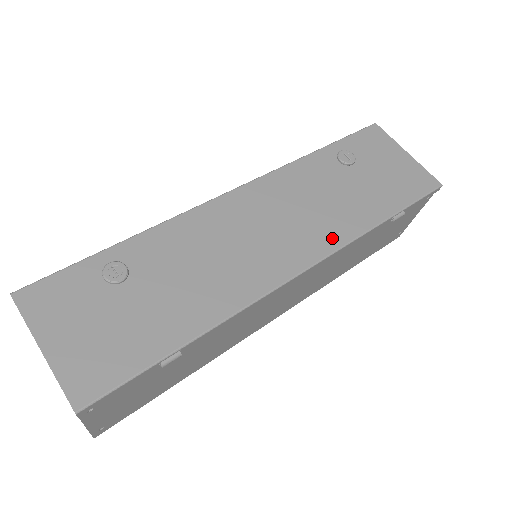
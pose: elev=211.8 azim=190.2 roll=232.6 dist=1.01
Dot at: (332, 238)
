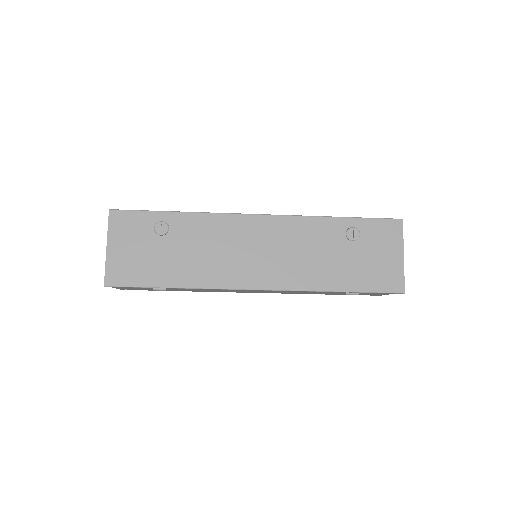
Dot at: (293, 281)
